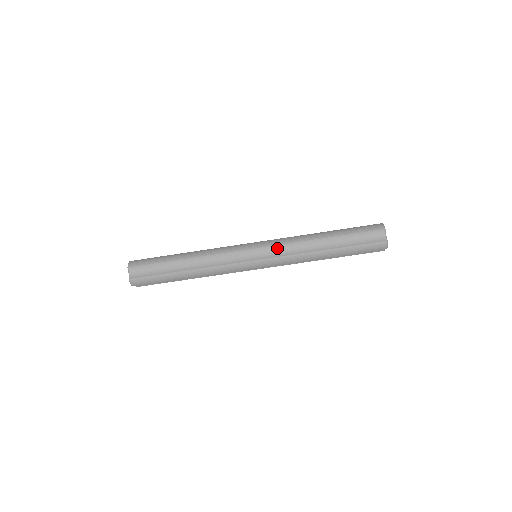
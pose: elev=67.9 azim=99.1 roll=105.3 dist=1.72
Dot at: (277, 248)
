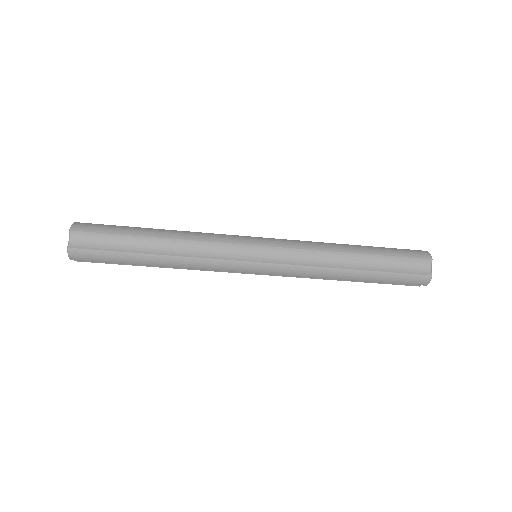
Dot at: (289, 252)
